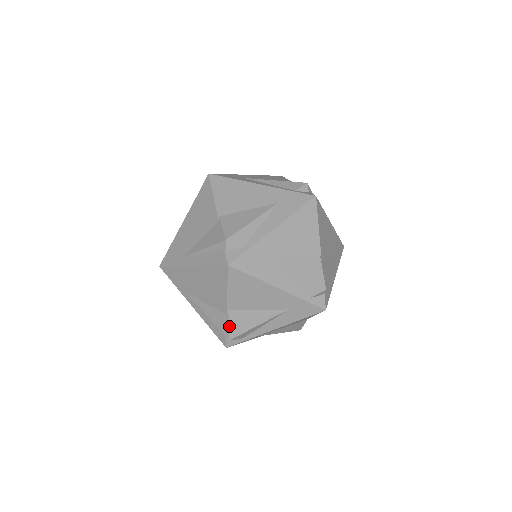
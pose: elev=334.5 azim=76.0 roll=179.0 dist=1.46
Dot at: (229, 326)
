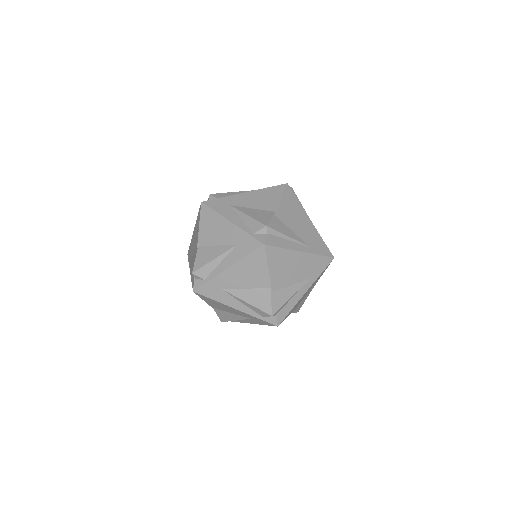
Dot at: (195, 260)
